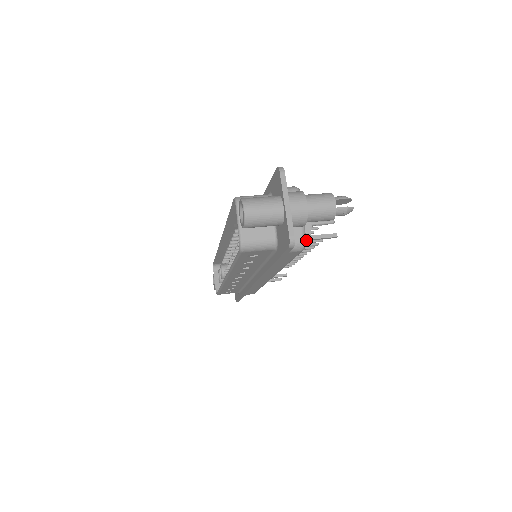
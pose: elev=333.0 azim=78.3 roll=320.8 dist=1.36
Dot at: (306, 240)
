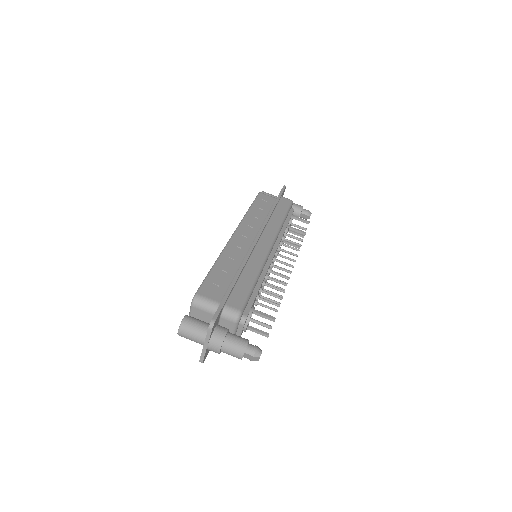
Dot at: occluded
